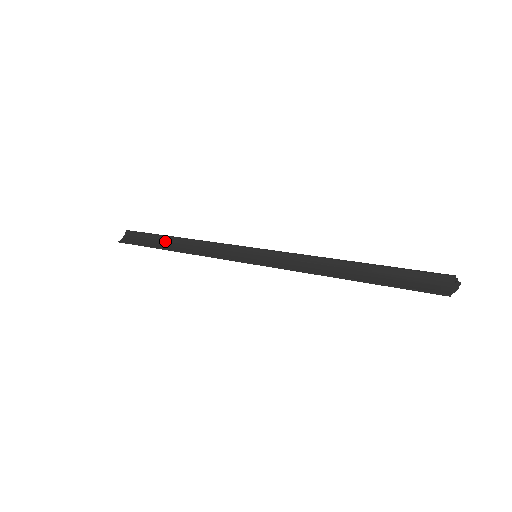
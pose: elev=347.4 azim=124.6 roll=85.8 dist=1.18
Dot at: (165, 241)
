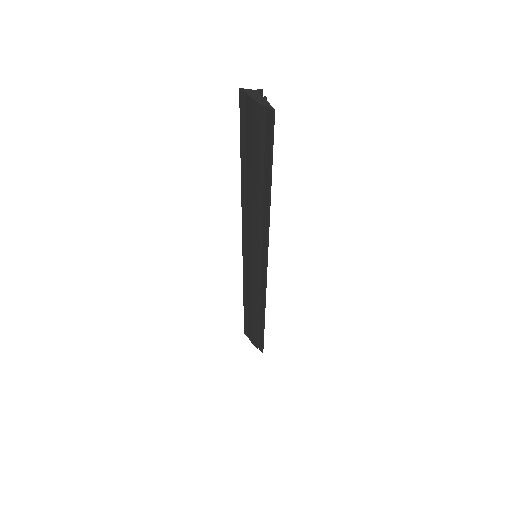
Dot at: occluded
